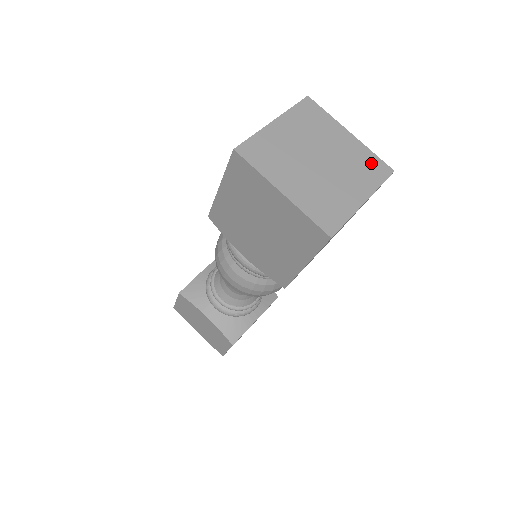
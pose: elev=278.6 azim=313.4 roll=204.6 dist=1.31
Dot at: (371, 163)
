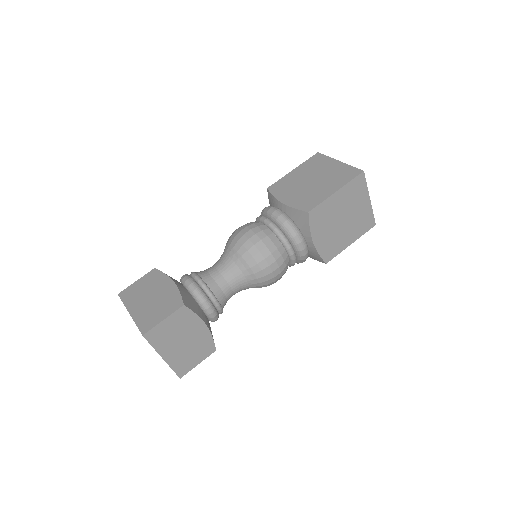
Dot at: occluded
